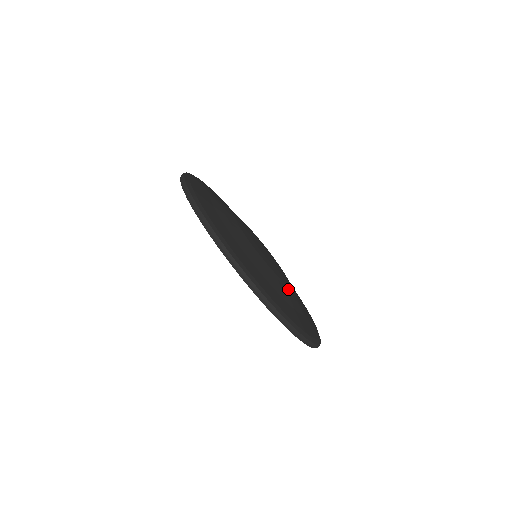
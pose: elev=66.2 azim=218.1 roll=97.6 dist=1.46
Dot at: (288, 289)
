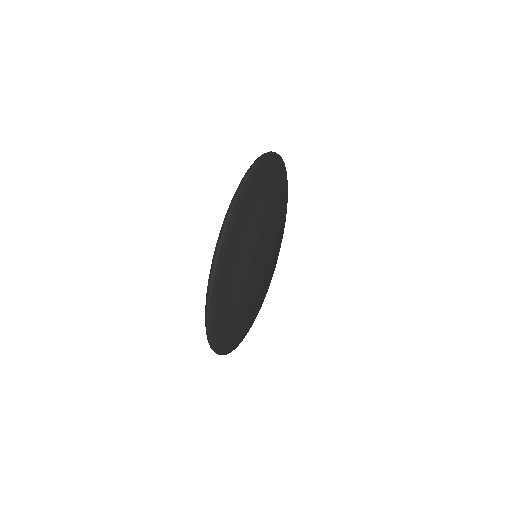
Dot at: (245, 297)
